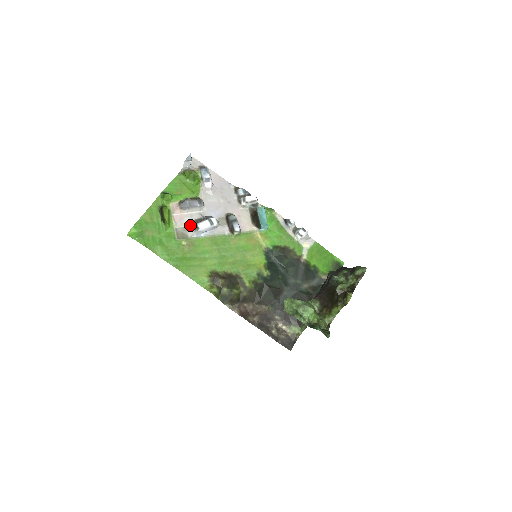
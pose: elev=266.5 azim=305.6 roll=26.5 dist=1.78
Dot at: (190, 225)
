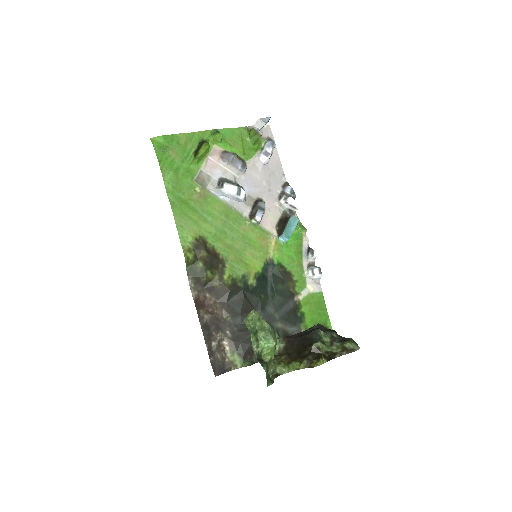
Dot at: (217, 179)
